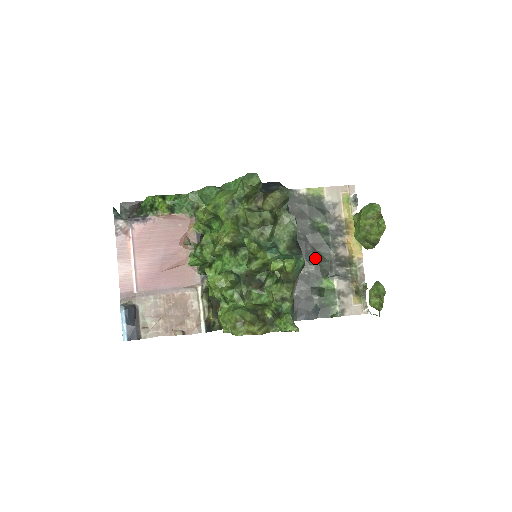
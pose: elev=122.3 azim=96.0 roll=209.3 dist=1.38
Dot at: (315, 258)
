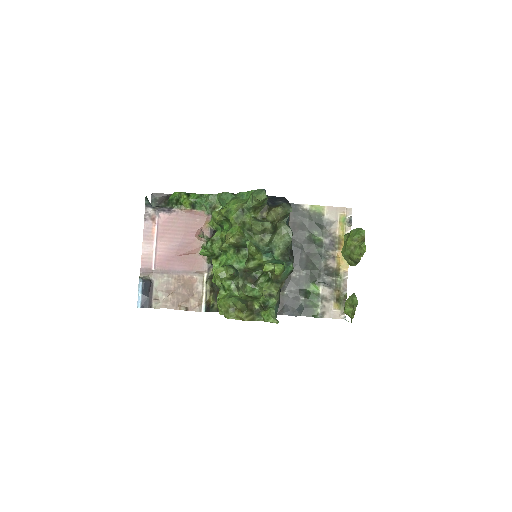
Dot at: (307, 265)
